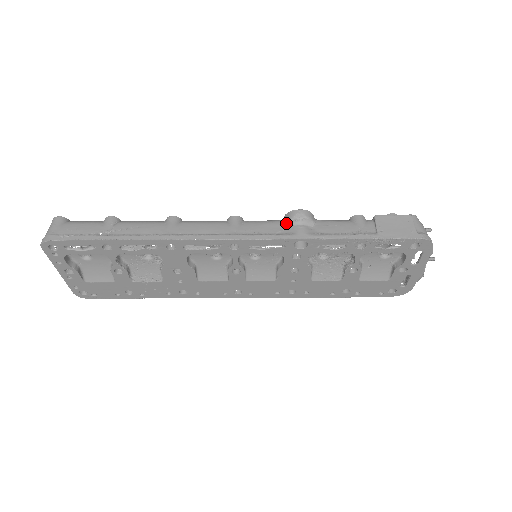
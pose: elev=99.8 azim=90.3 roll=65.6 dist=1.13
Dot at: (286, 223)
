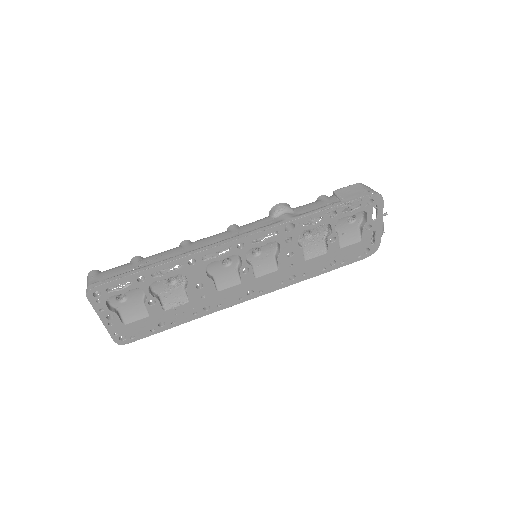
Dot at: (272, 217)
